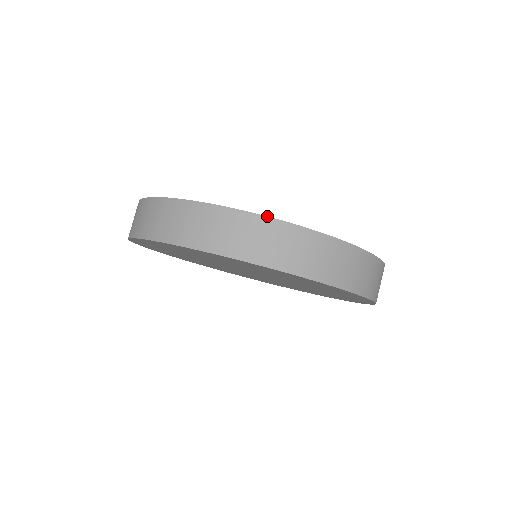
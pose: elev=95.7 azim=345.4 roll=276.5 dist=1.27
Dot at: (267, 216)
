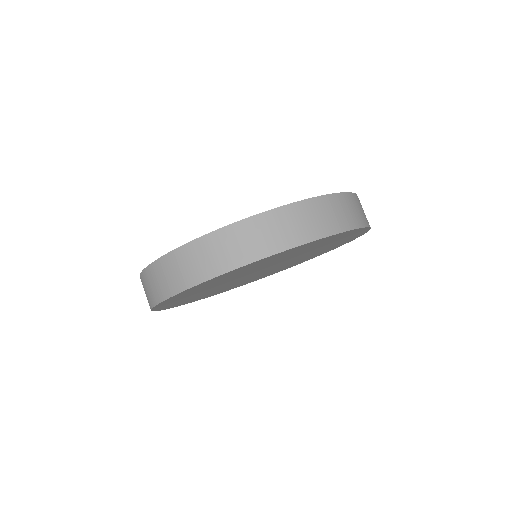
Dot at: (346, 192)
